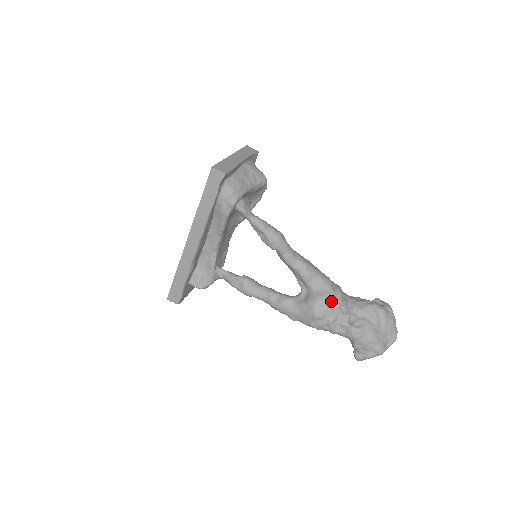
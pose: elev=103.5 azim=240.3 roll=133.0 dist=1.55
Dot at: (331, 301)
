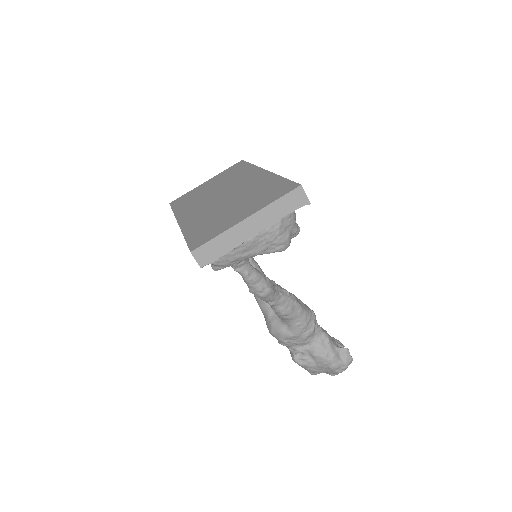
Dot at: (290, 339)
